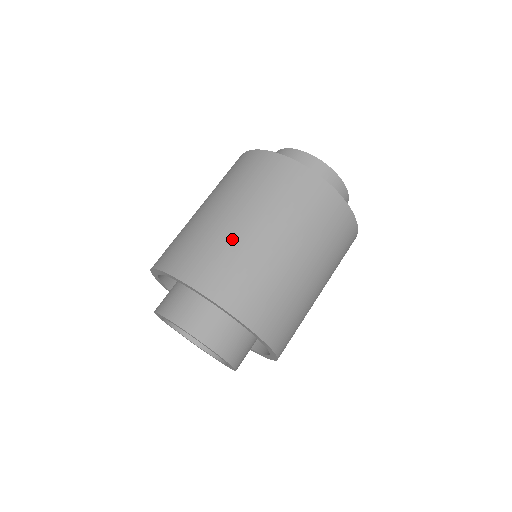
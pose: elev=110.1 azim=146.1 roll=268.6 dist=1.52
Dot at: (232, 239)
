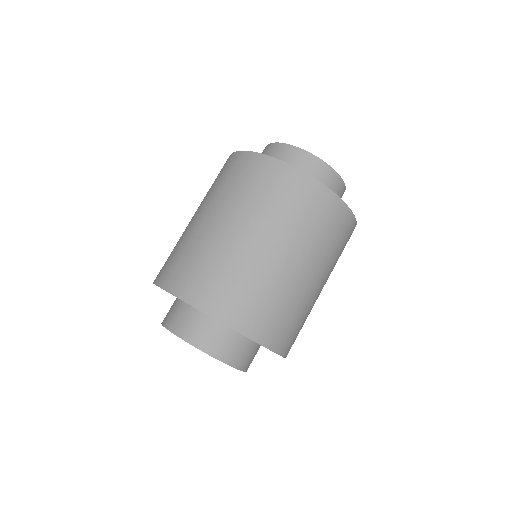
Dot at: (289, 290)
